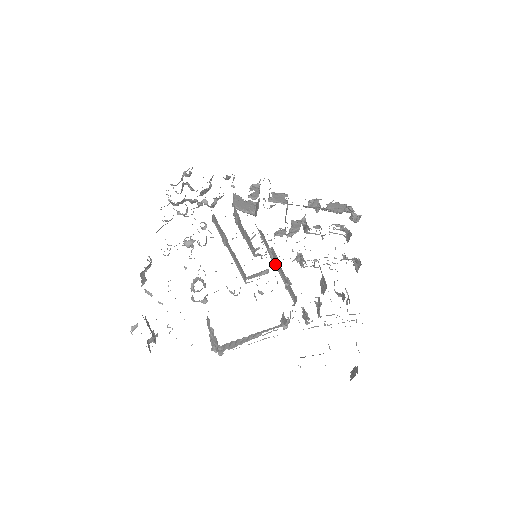
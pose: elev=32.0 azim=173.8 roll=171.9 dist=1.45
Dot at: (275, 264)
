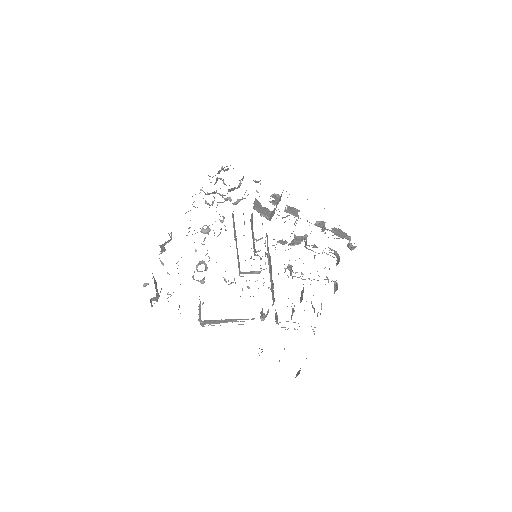
Dot at: (269, 267)
